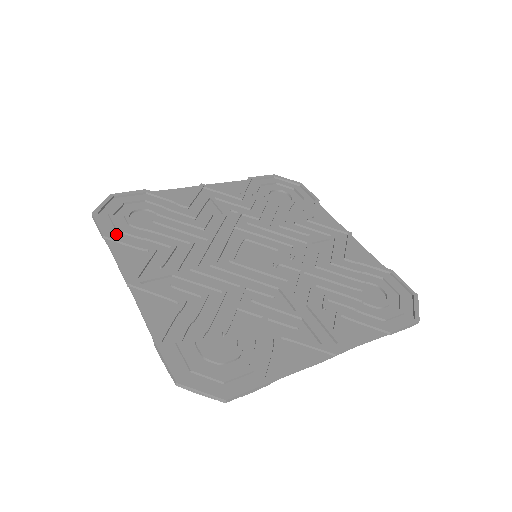
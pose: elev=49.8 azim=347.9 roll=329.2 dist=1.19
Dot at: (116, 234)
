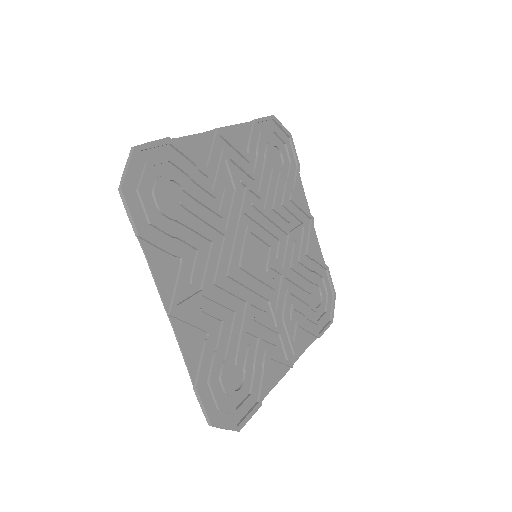
Dot at: (148, 229)
